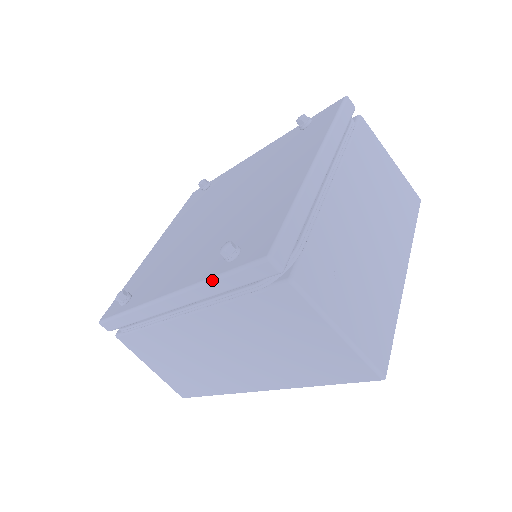
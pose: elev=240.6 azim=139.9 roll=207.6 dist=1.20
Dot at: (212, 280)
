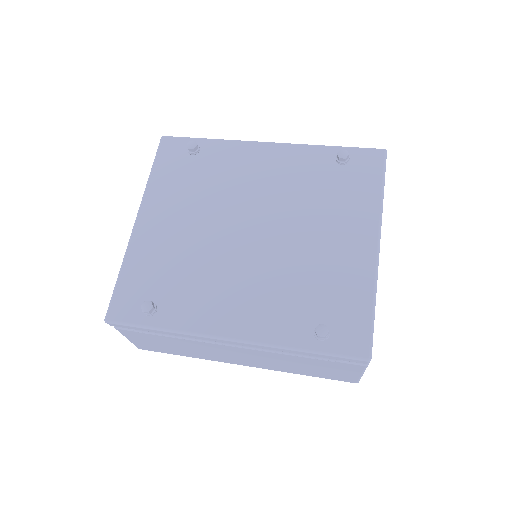
Dot at: (301, 351)
